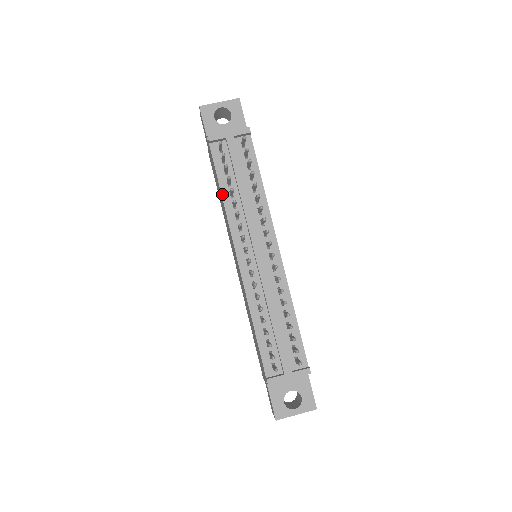
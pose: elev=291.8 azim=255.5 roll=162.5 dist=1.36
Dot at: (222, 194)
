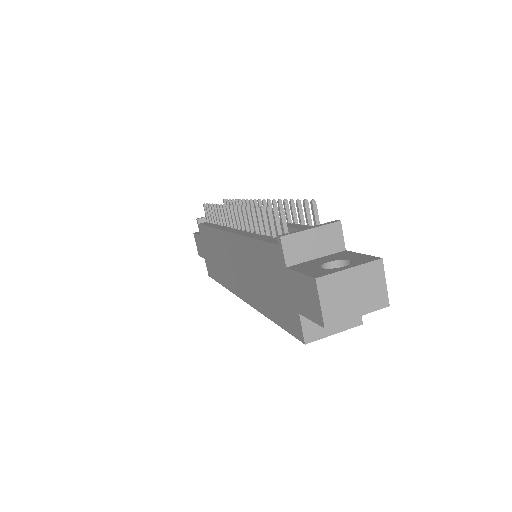
Dot at: (210, 227)
